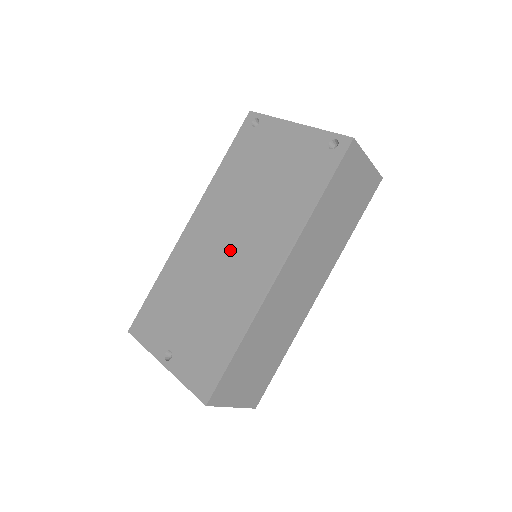
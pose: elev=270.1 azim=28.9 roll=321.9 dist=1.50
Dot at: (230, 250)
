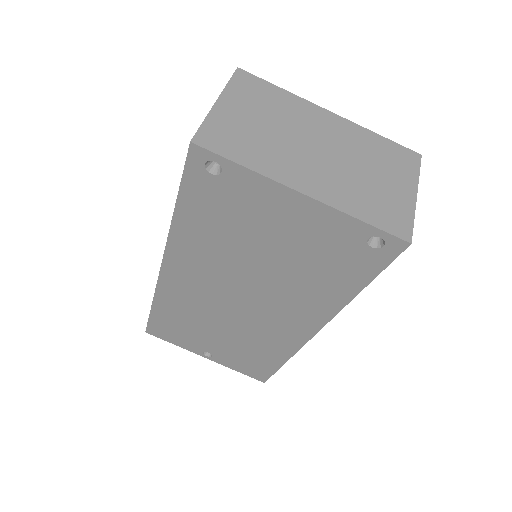
Dot at: (242, 306)
